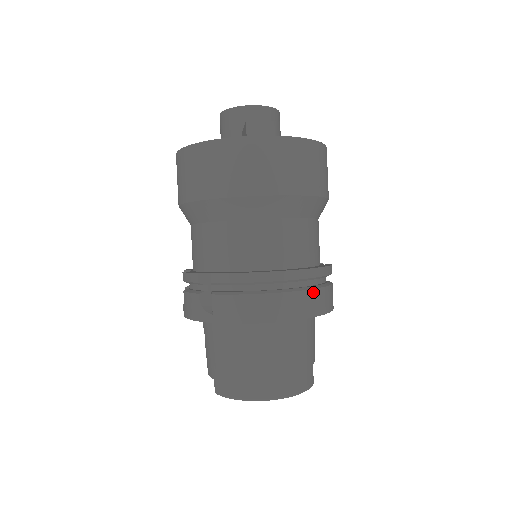
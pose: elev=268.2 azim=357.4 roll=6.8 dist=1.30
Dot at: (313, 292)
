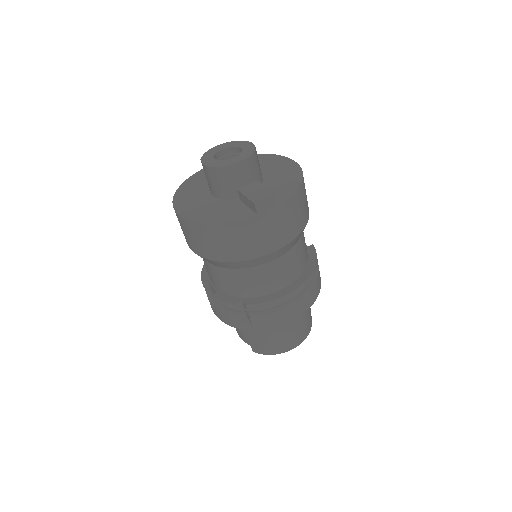
Dot at: (315, 285)
